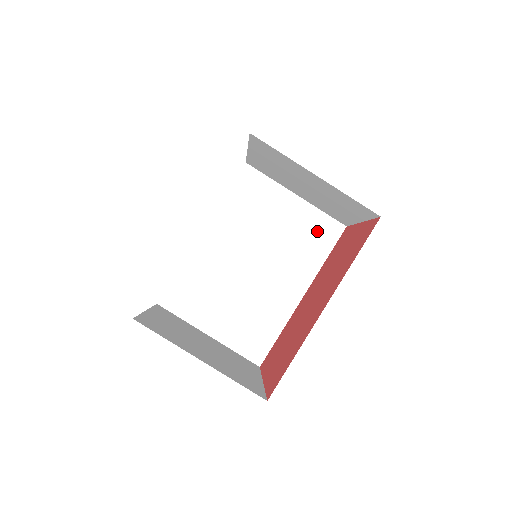
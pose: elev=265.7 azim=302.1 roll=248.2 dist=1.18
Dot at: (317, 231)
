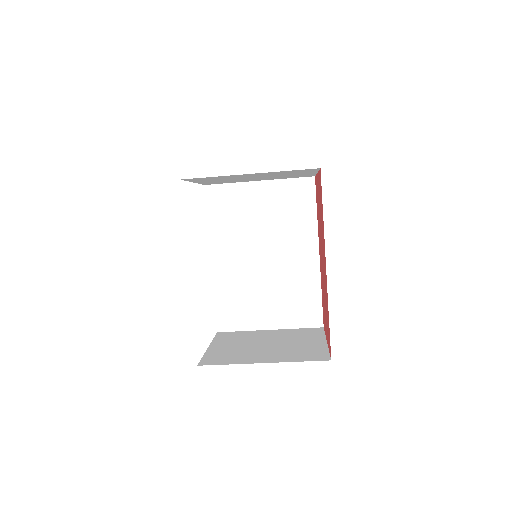
Dot at: (294, 197)
